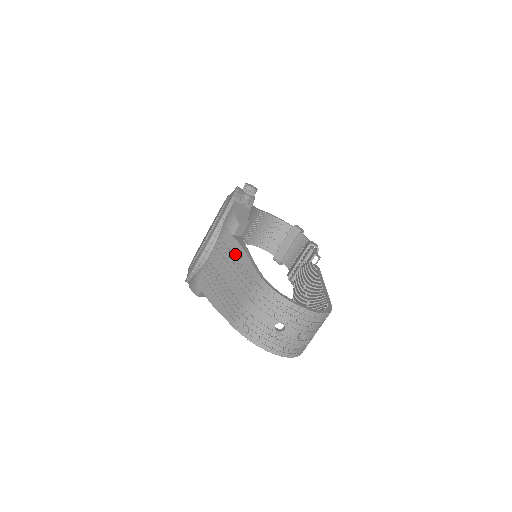
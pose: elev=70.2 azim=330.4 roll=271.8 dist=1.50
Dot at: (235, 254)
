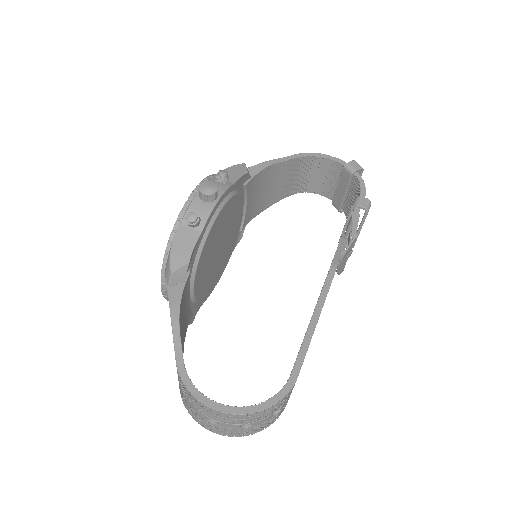
Dot at: occluded
